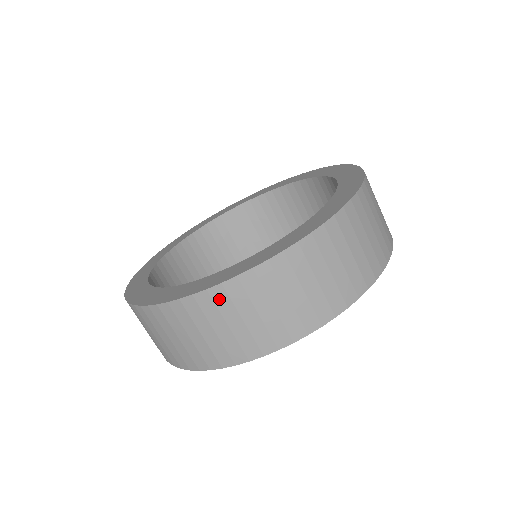
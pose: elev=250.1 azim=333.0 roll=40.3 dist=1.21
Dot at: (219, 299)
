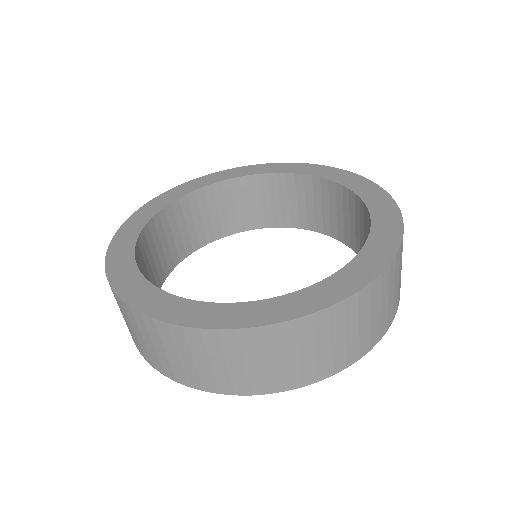
Dot at: (350, 308)
